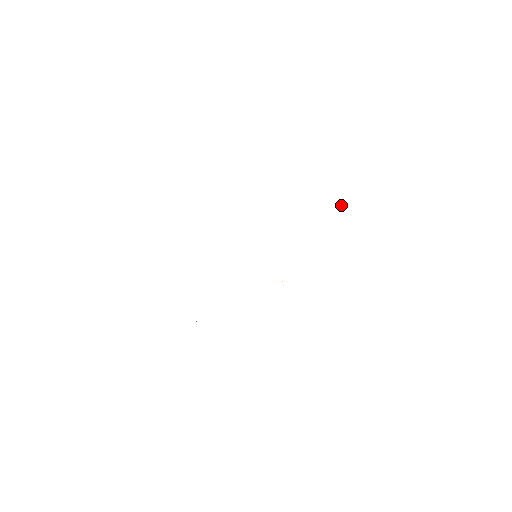
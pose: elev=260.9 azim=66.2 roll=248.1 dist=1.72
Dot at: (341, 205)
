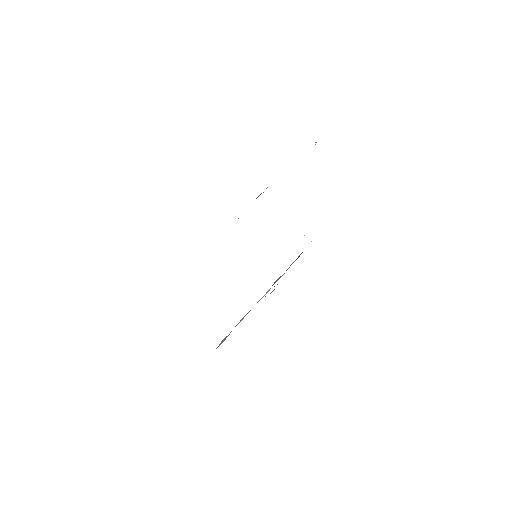
Dot at: occluded
